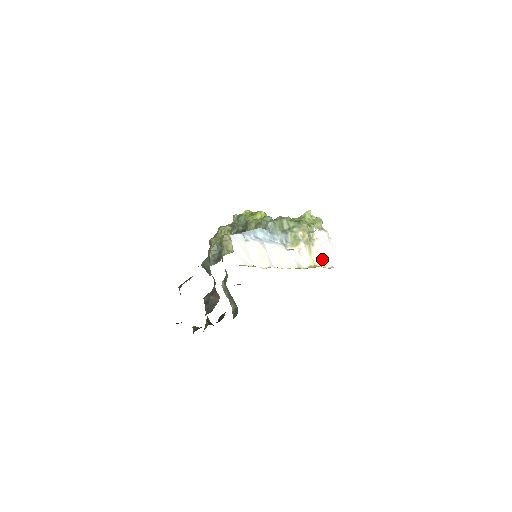
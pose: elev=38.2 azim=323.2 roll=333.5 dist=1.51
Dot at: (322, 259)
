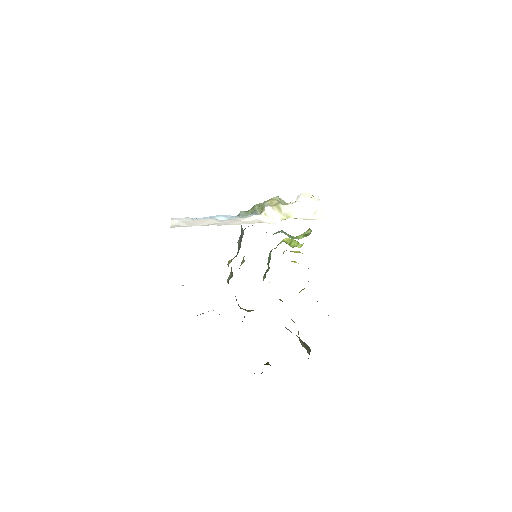
Dot at: (305, 214)
